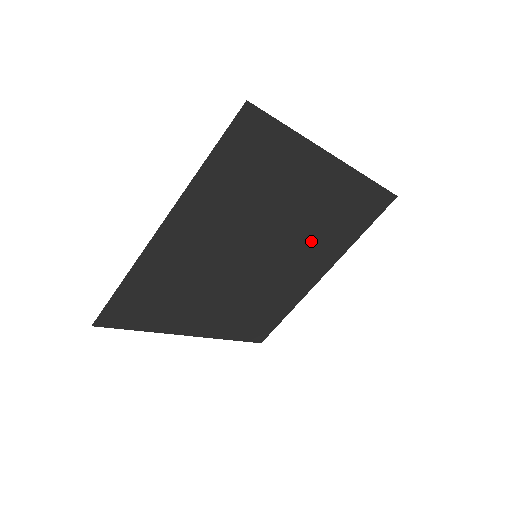
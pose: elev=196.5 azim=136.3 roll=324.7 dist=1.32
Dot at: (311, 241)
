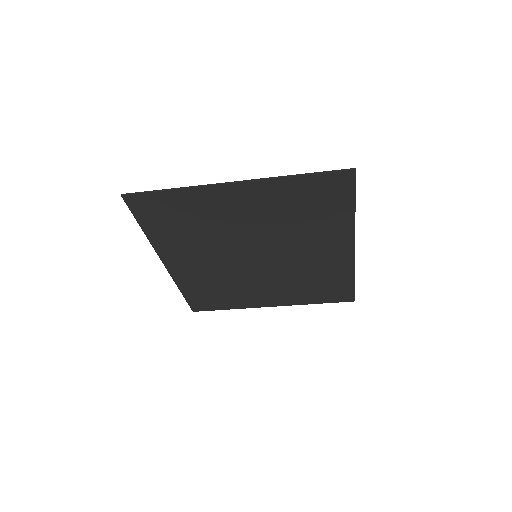
Dot at: (297, 233)
